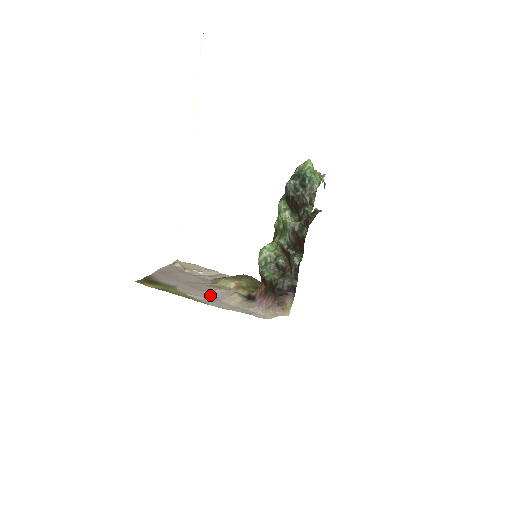
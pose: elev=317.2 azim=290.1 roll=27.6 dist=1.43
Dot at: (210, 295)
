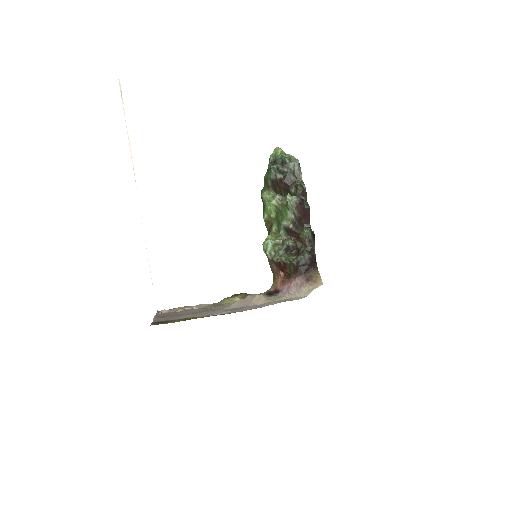
Dot at: (231, 309)
